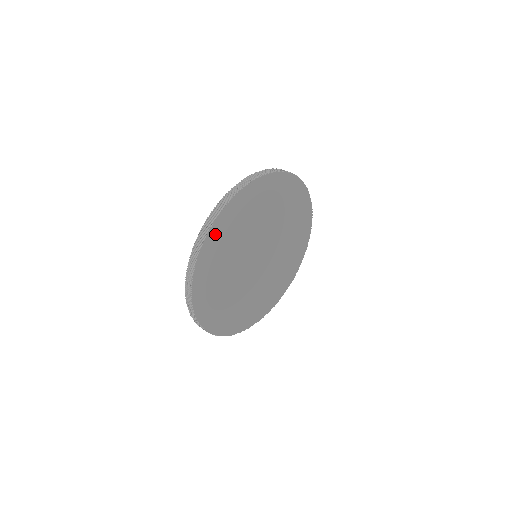
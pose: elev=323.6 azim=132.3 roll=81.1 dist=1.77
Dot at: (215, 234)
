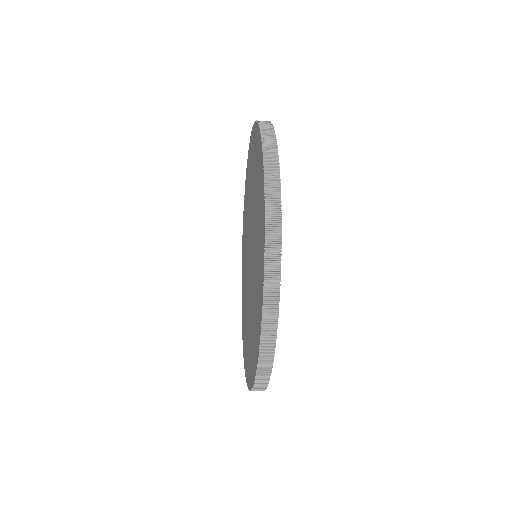
Dot at: occluded
